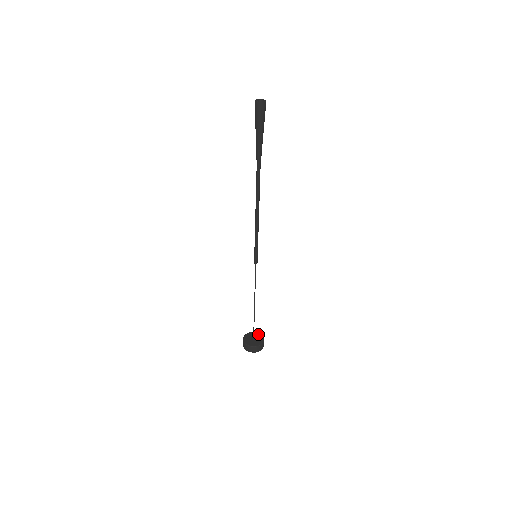
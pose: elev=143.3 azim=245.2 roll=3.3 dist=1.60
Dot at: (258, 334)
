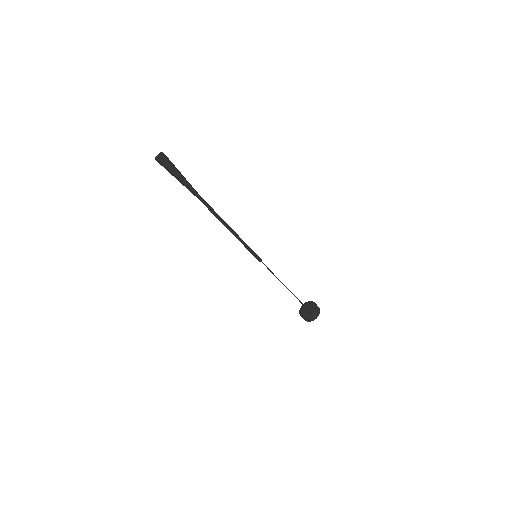
Dot at: (314, 306)
